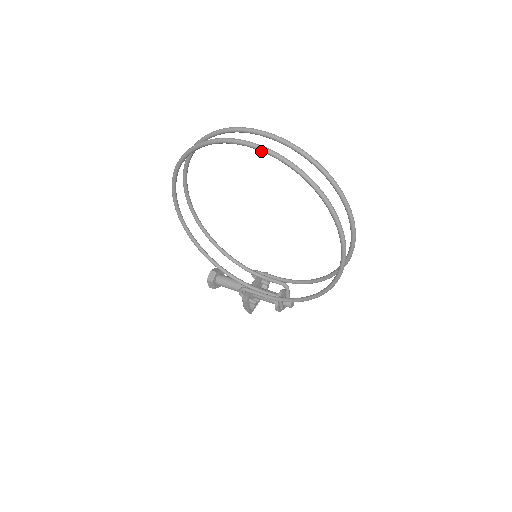
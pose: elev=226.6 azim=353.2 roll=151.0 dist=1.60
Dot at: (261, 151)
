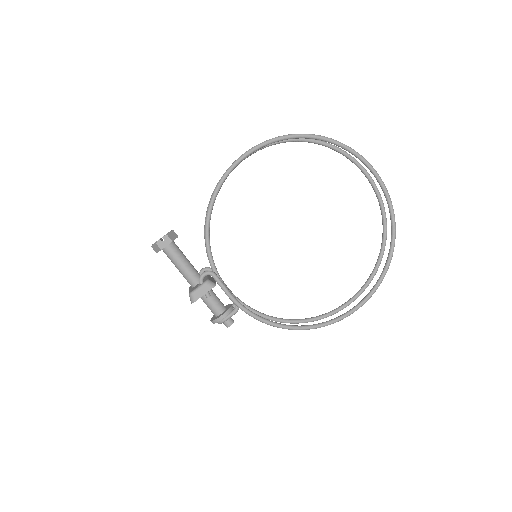
Dot at: (386, 195)
